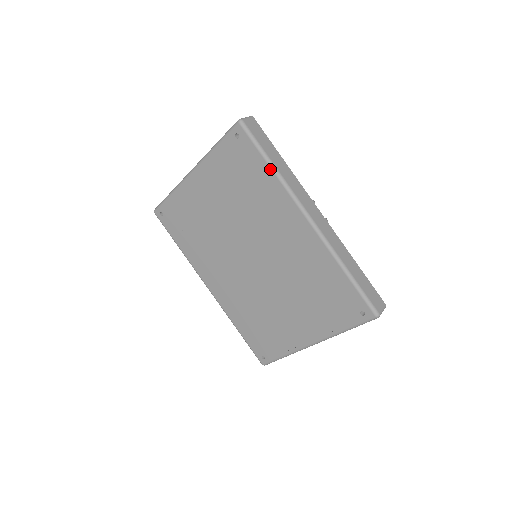
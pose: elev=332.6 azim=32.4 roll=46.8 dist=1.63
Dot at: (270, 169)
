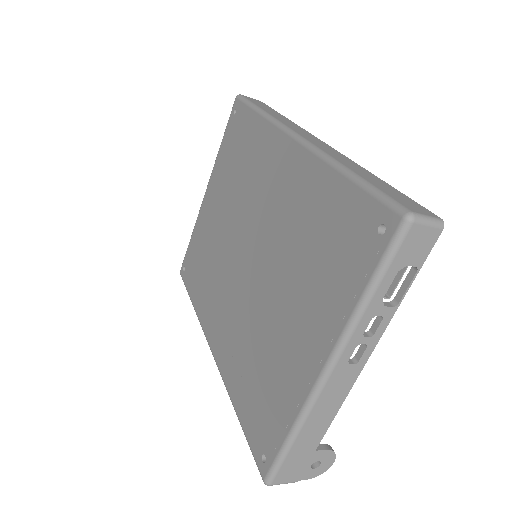
Dot at: (258, 115)
